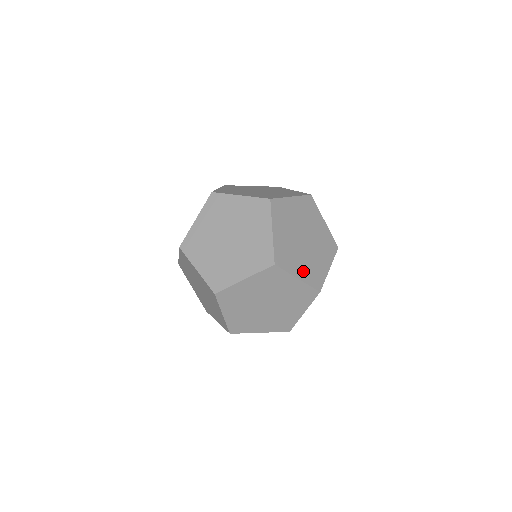
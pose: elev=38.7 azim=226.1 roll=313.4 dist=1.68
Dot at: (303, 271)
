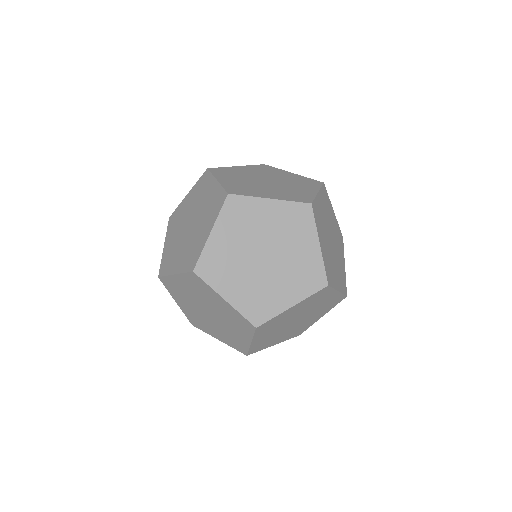
Dot at: (275, 195)
